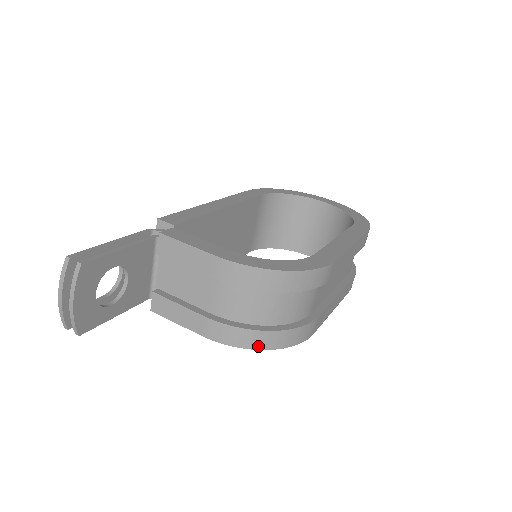
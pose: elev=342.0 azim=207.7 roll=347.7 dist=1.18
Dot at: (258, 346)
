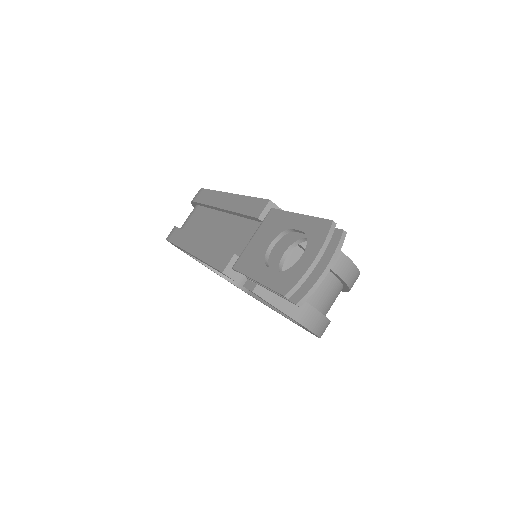
Dot at: (321, 334)
